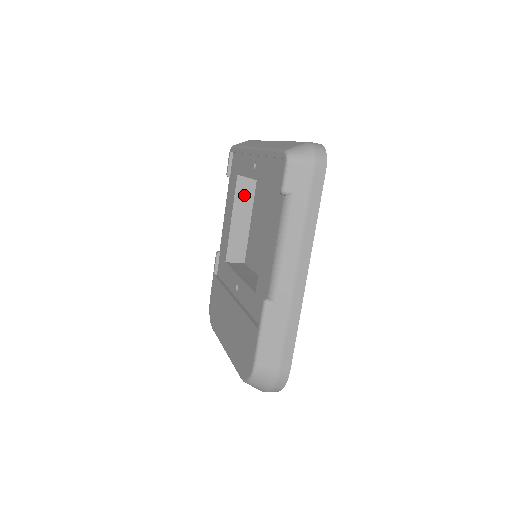
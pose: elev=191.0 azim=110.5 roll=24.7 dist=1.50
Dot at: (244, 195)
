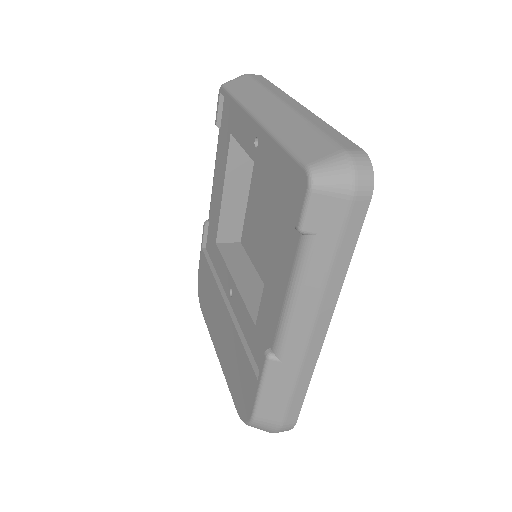
Dot at: (240, 160)
